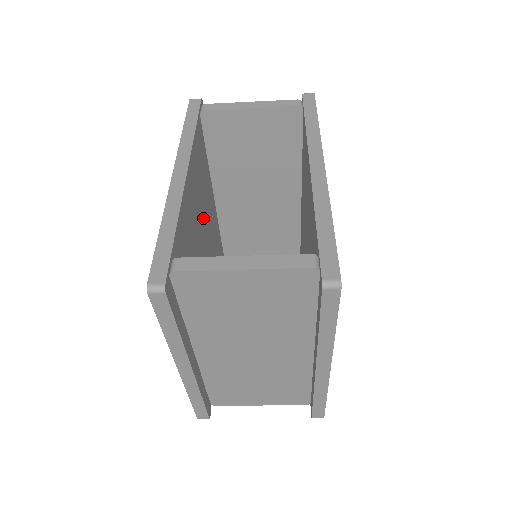
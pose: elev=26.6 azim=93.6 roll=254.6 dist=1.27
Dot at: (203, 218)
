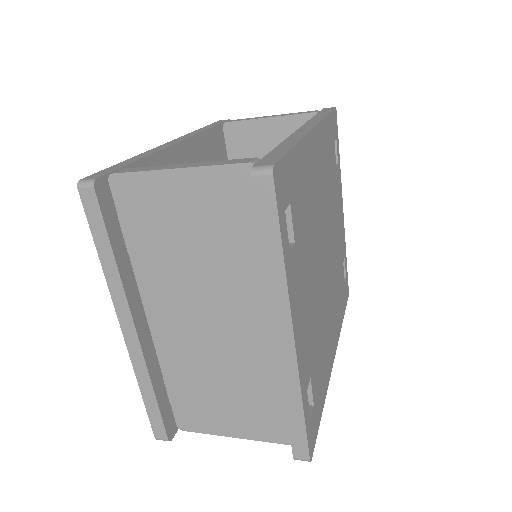
Dot at: occluded
